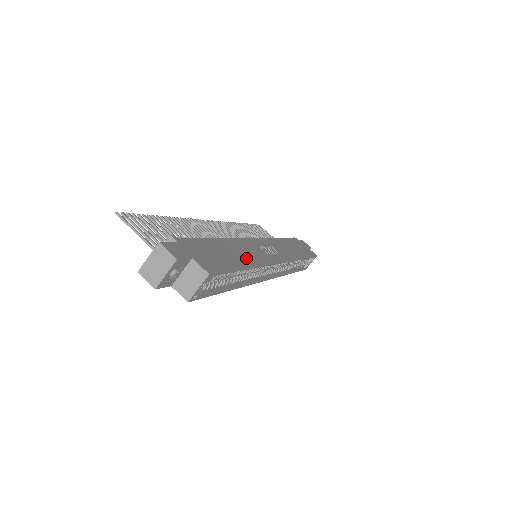
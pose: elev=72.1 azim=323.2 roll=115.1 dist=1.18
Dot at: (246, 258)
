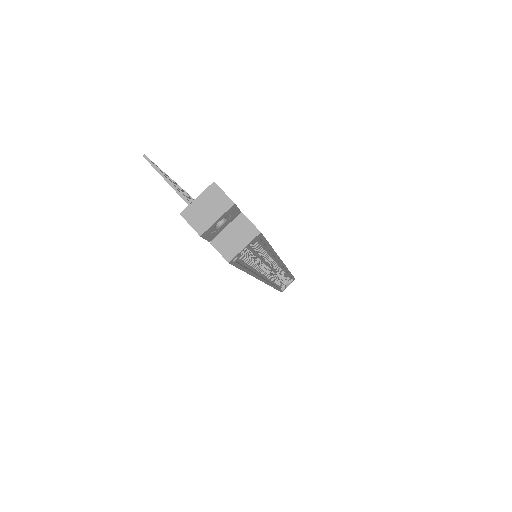
Dot at: occluded
